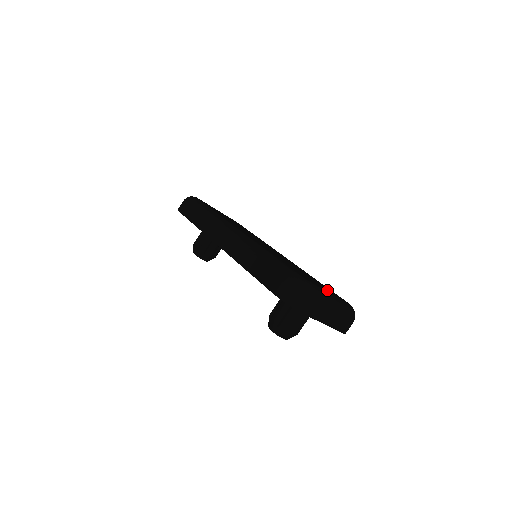
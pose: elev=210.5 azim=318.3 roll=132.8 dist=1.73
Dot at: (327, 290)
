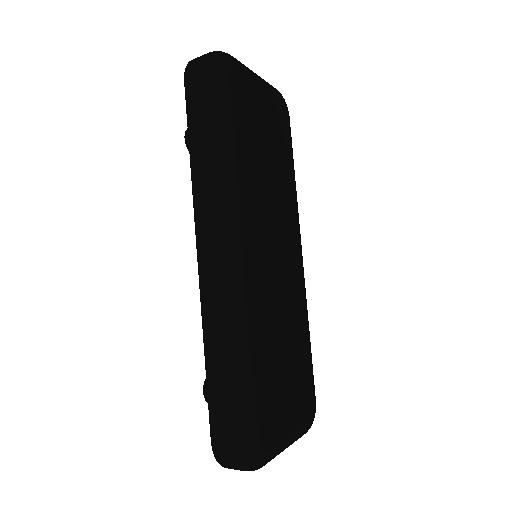
Dot at: (295, 415)
